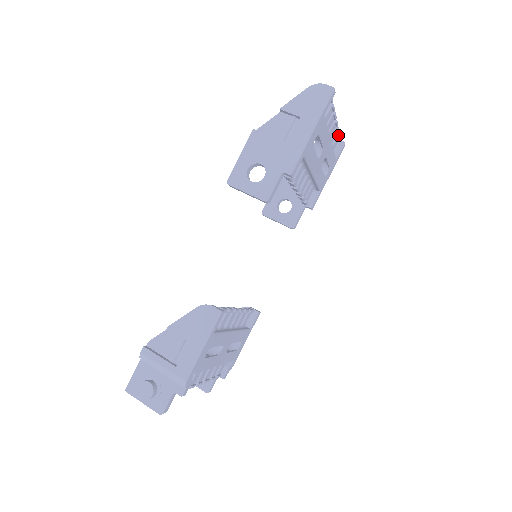
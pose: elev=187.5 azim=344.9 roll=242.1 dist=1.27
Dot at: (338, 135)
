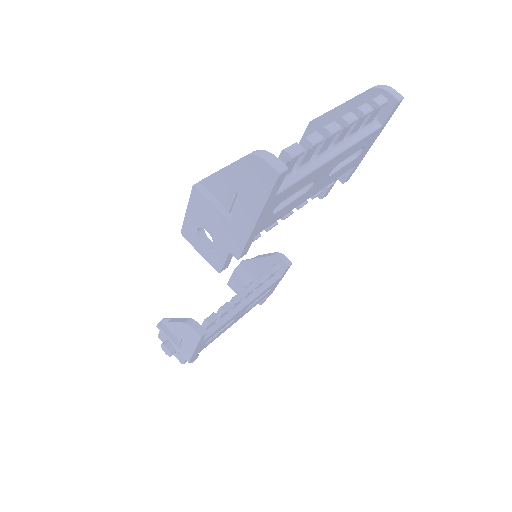
Dot at: (376, 106)
